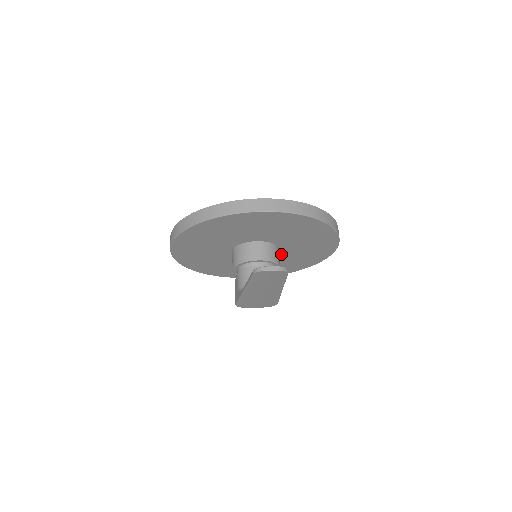
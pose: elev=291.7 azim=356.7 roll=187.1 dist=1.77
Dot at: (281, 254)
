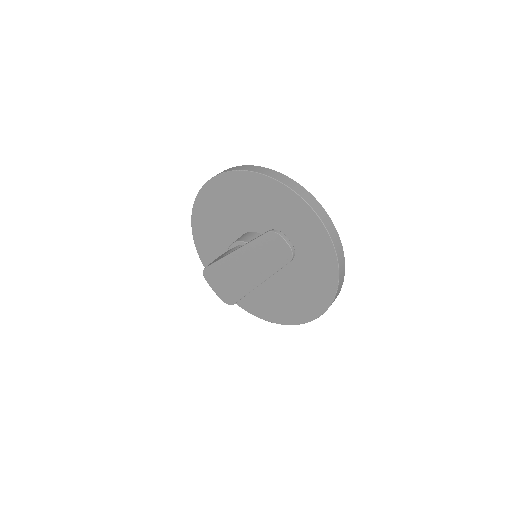
Dot at: (270, 280)
